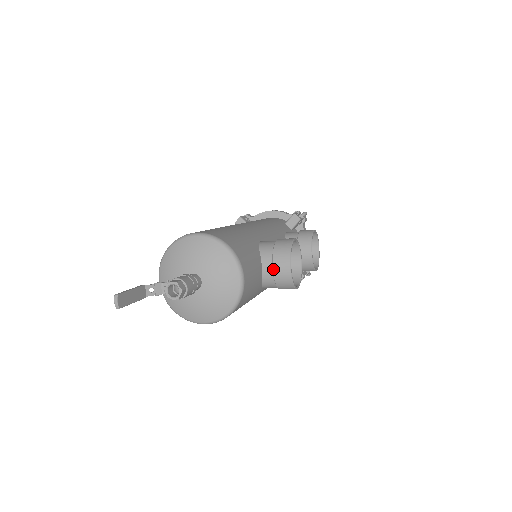
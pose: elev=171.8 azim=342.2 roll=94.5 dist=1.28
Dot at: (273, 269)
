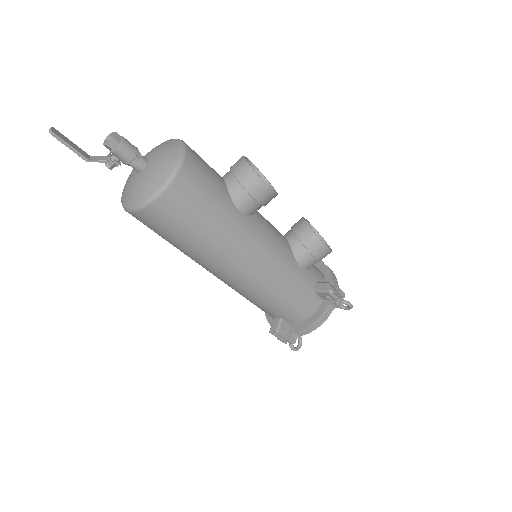
Dot at: (231, 171)
